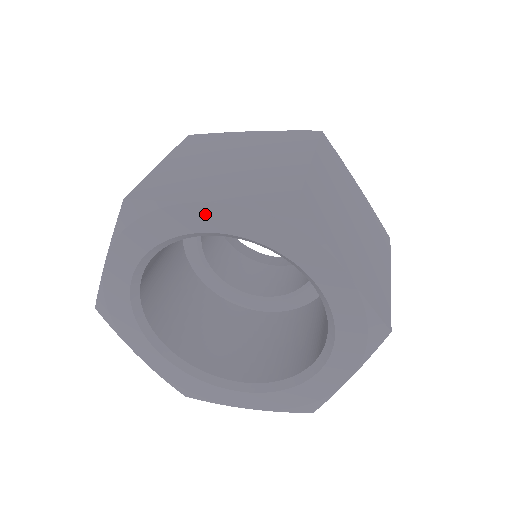
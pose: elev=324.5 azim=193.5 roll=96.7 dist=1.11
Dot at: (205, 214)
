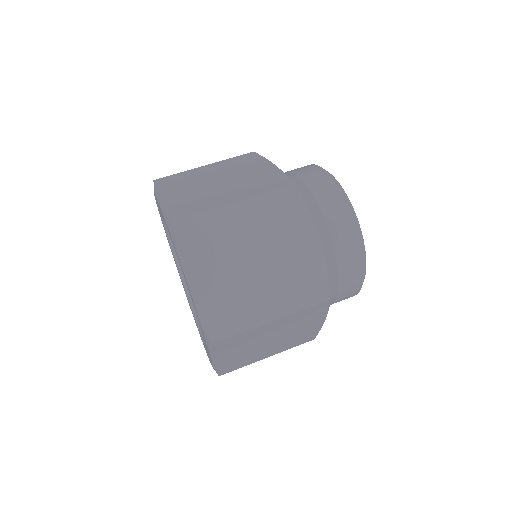
Dot at: occluded
